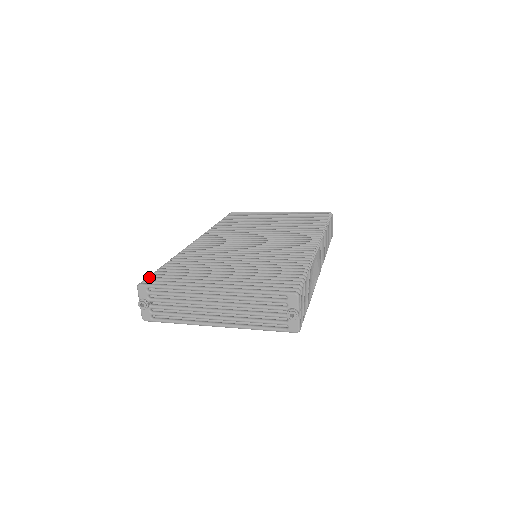
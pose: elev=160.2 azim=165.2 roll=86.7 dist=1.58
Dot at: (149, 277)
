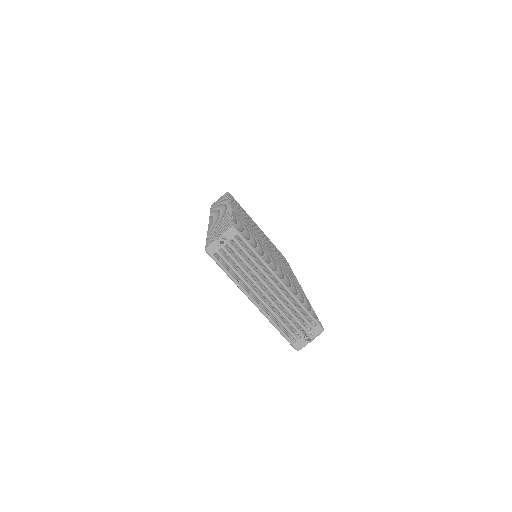
Dot at: occluded
